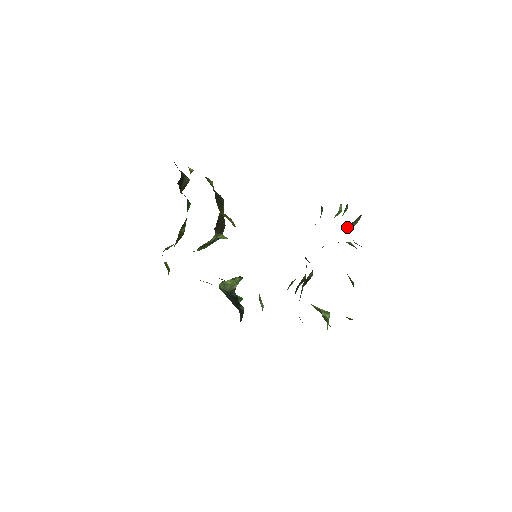
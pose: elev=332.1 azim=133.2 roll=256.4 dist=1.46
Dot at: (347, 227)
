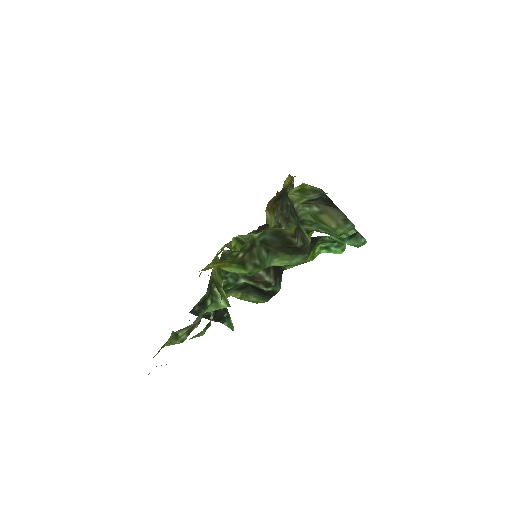
Dot at: (313, 208)
